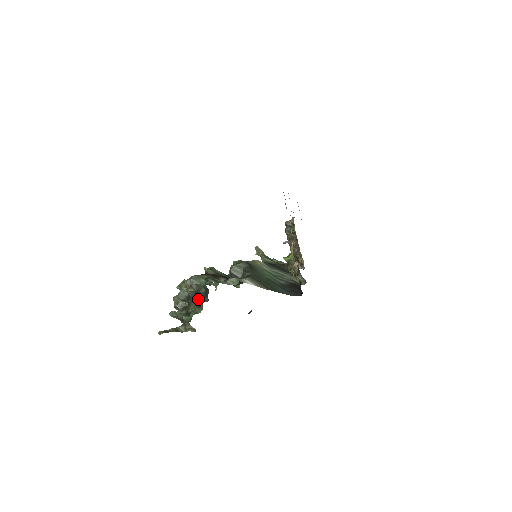
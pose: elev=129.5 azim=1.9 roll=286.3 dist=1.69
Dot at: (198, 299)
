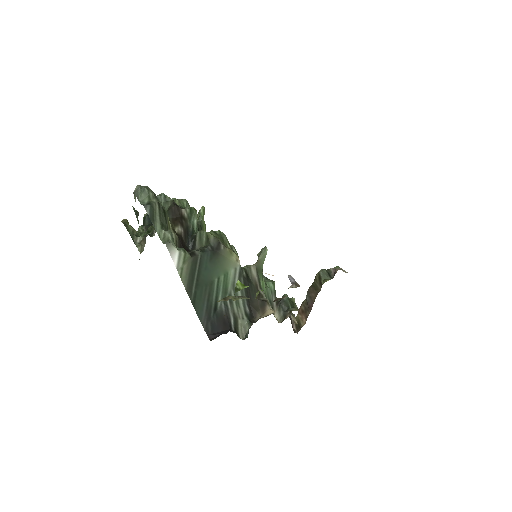
Dot at: (144, 220)
